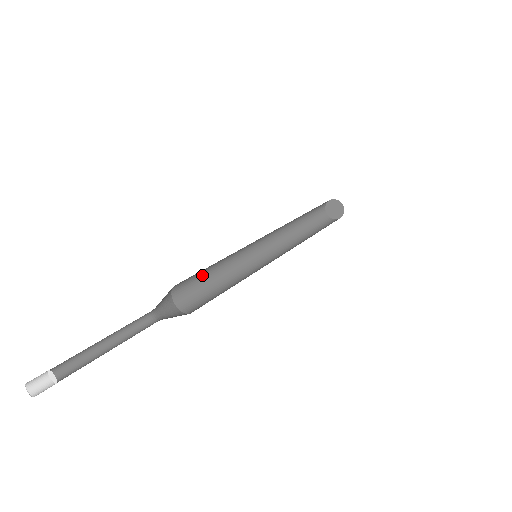
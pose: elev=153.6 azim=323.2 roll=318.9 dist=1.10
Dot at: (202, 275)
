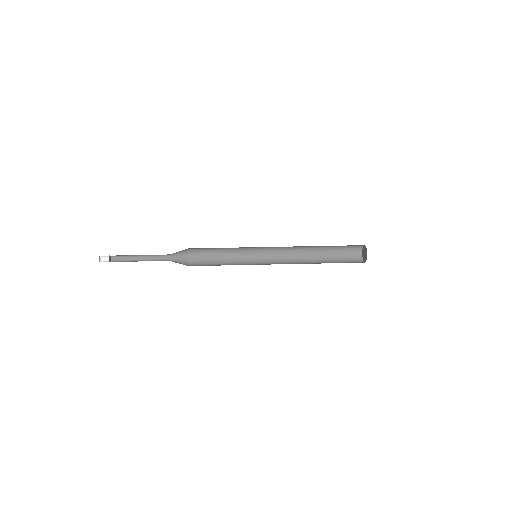
Dot at: (214, 249)
